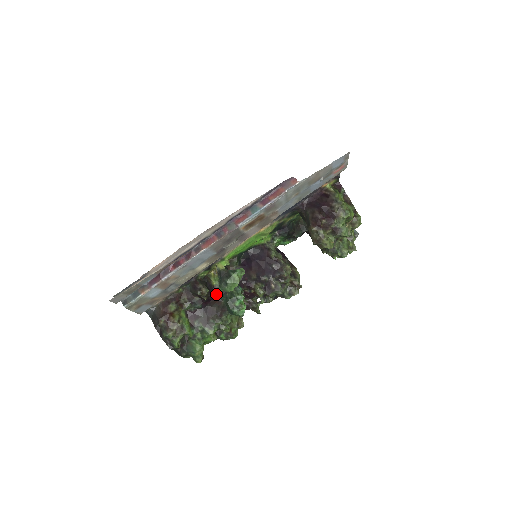
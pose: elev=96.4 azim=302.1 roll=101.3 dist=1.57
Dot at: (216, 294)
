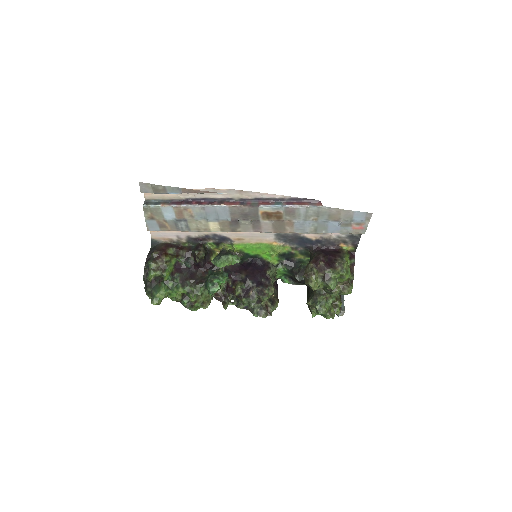
Dot at: (207, 267)
